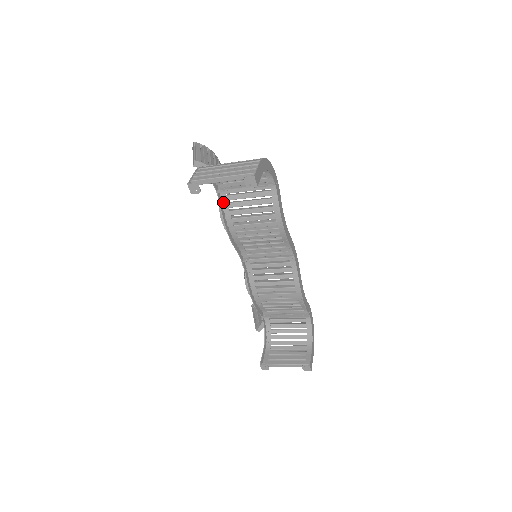
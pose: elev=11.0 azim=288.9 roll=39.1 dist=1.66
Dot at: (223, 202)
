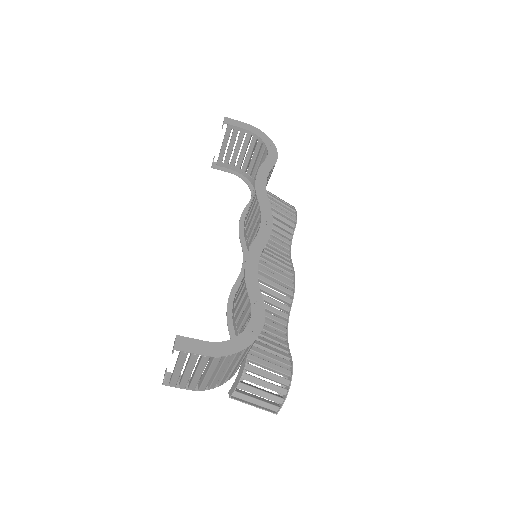
Dot at: occluded
